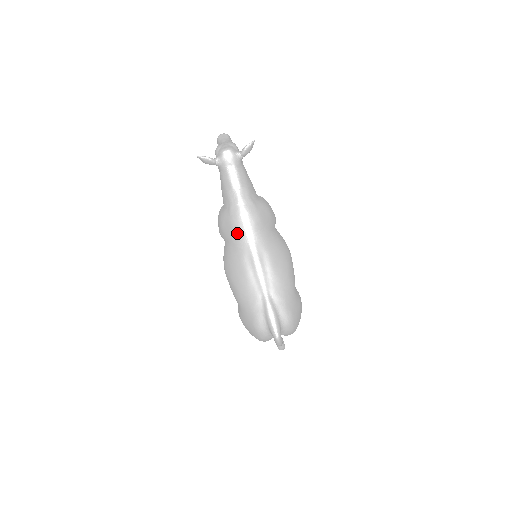
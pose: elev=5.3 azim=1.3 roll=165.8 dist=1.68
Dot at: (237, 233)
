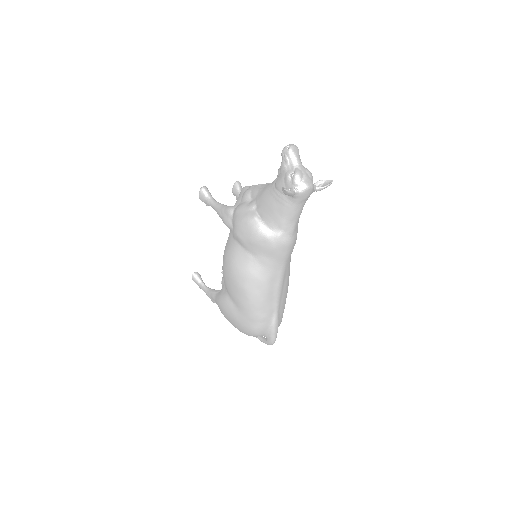
Dot at: (275, 258)
